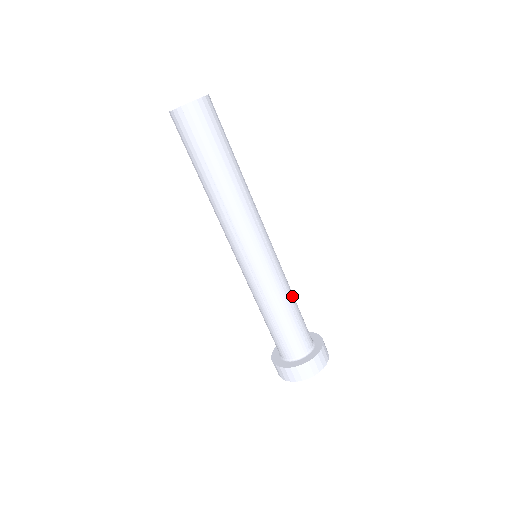
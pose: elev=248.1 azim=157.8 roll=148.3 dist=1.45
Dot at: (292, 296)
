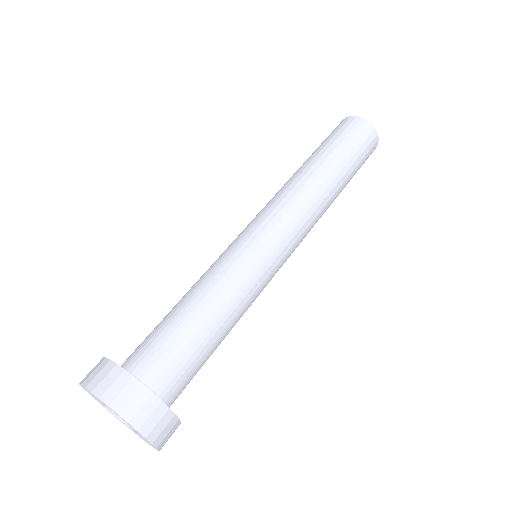
Dot at: (233, 325)
